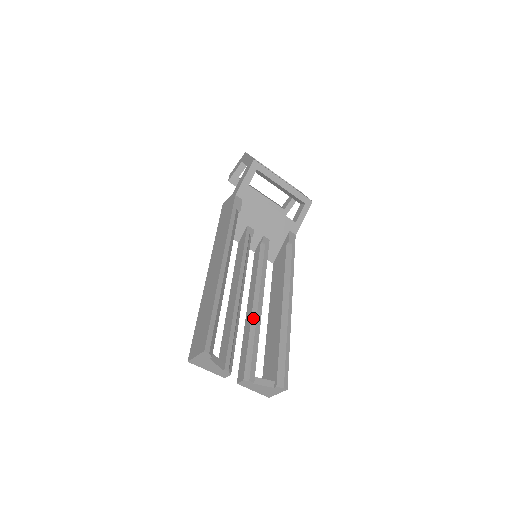
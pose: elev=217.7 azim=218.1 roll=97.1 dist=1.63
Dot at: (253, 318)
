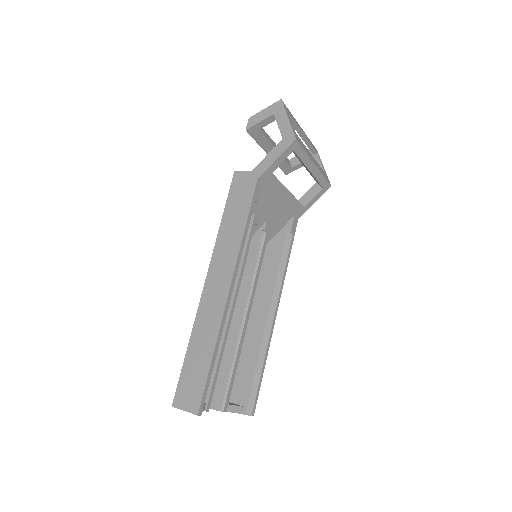
Dot at: (238, 336)
